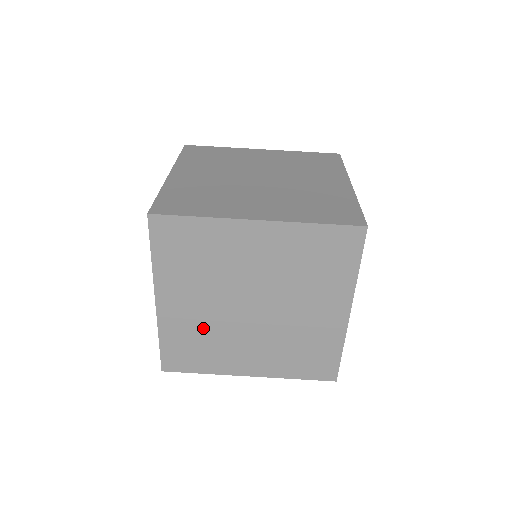
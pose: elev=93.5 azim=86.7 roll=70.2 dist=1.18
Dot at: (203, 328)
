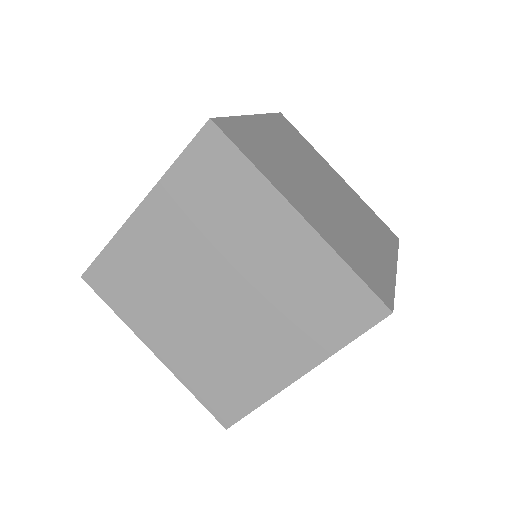
Dot at: occluded
